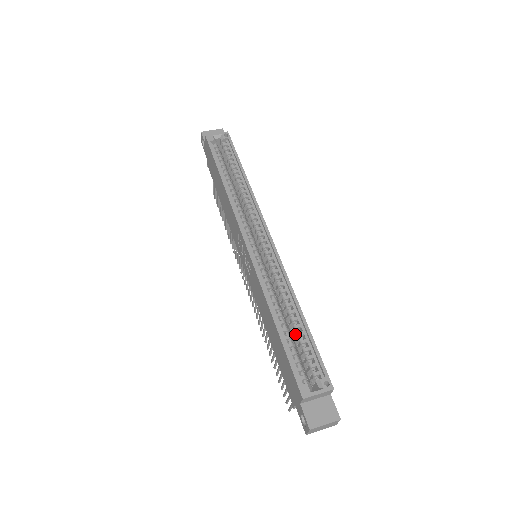
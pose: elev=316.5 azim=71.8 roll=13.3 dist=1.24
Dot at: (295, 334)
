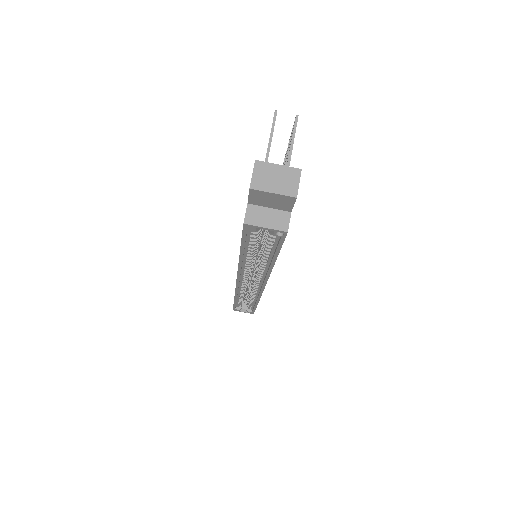
Dot at: (248, 299)
